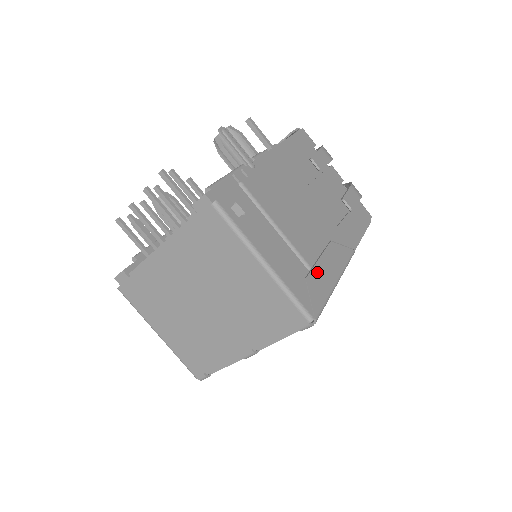
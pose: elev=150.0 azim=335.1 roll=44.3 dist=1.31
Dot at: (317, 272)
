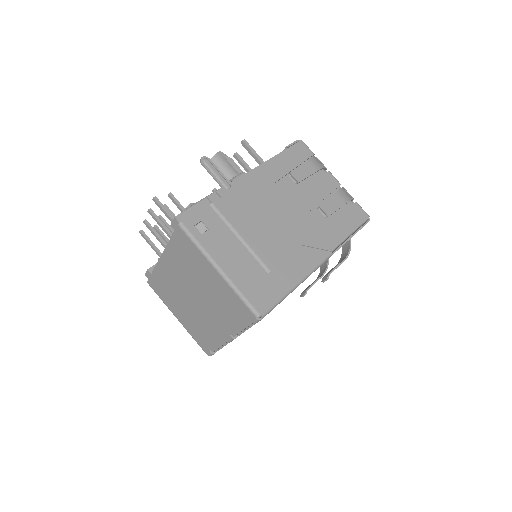
Dot at: (277, 275)
